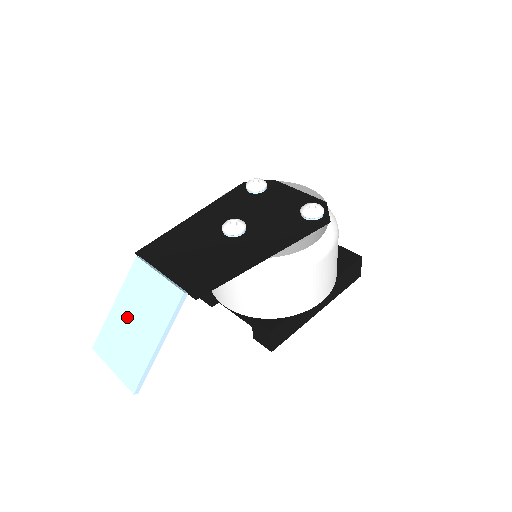
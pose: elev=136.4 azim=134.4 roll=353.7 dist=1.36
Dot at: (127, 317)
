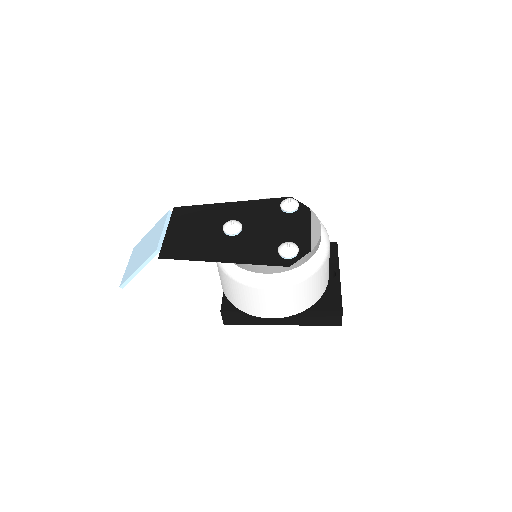
Dot at: (145, 243)
